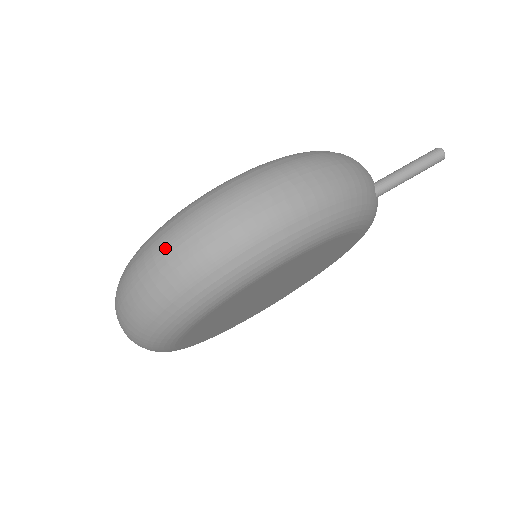
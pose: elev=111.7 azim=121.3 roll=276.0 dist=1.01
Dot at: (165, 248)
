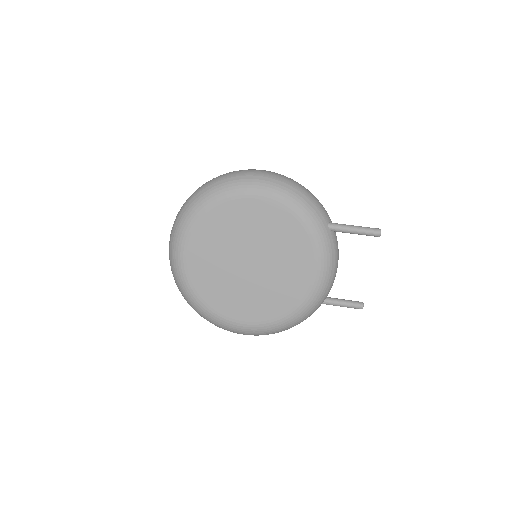
Dot at: occluded
